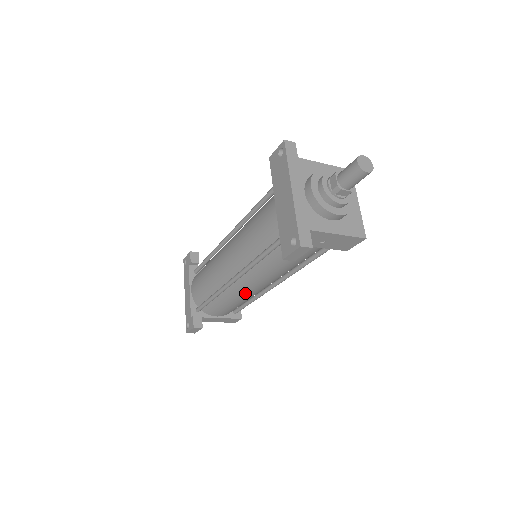
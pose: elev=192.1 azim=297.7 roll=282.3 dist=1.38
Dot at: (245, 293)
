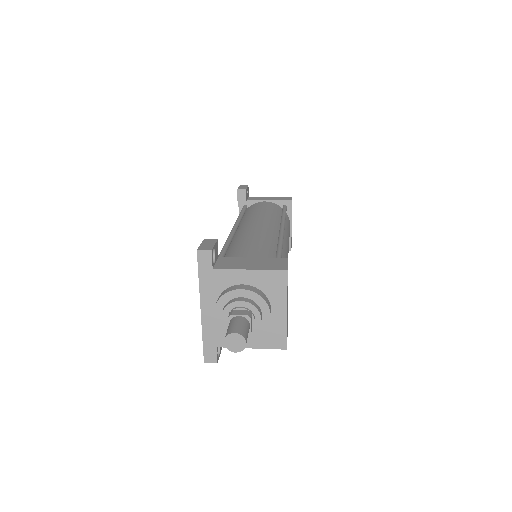
Dot at: occluded
